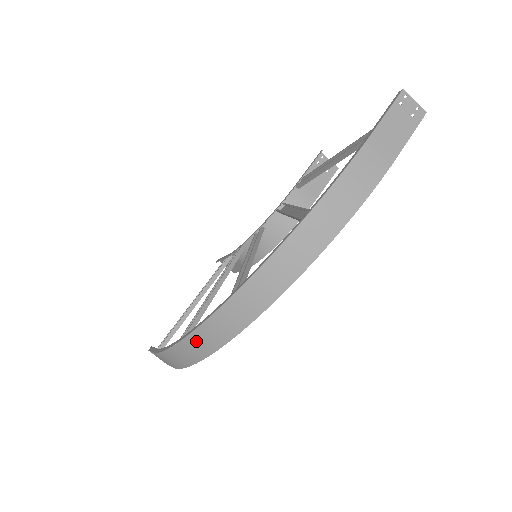
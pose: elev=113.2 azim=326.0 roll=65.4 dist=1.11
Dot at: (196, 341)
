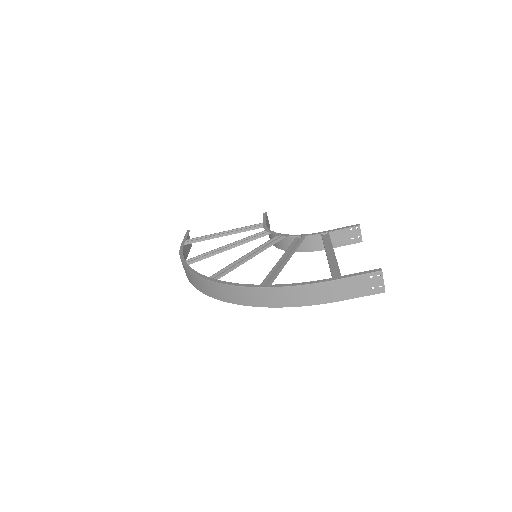
Dot at: (188, 273)
